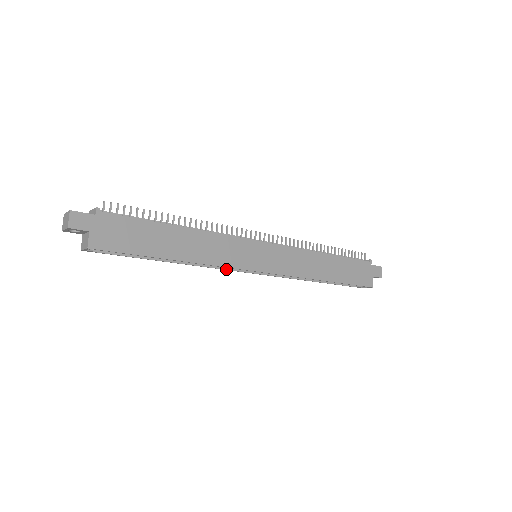
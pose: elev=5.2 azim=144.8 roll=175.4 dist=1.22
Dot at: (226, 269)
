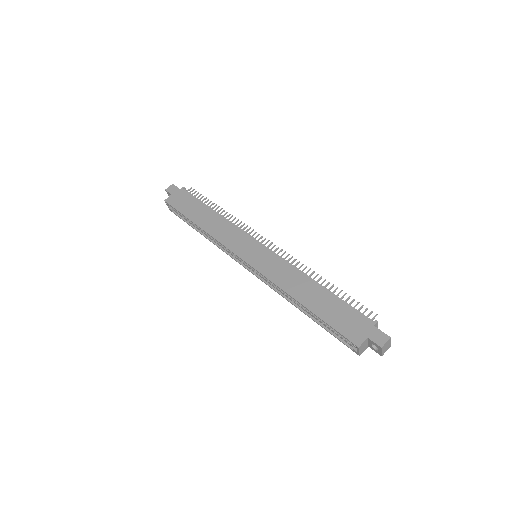
Dot at: (233, 258)
